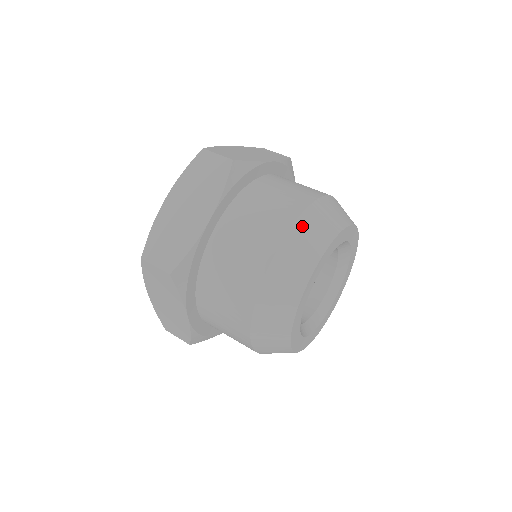
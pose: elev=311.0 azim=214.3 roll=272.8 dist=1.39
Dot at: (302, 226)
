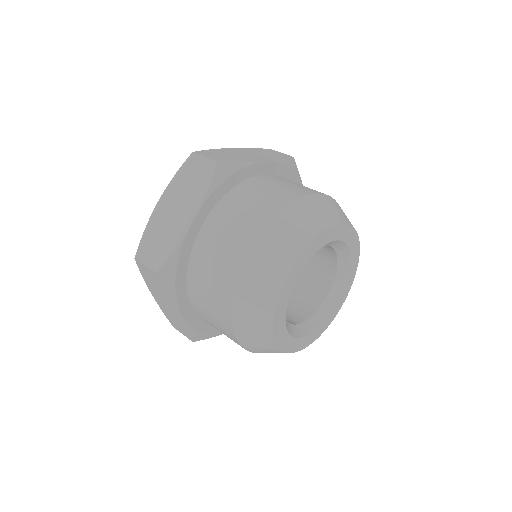
Dot at: (280, 225)
